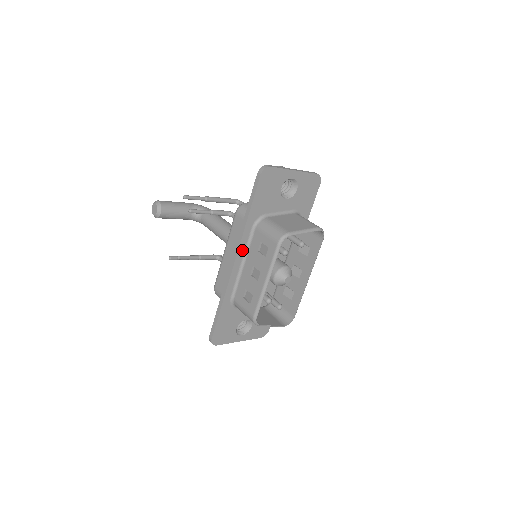
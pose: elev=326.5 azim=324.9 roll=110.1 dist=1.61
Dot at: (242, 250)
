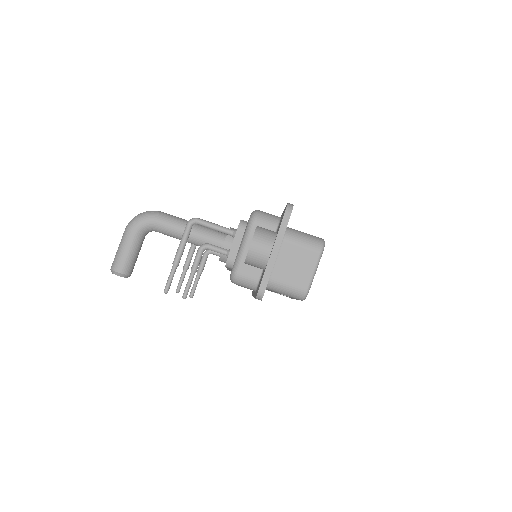
Dot at: occluded
